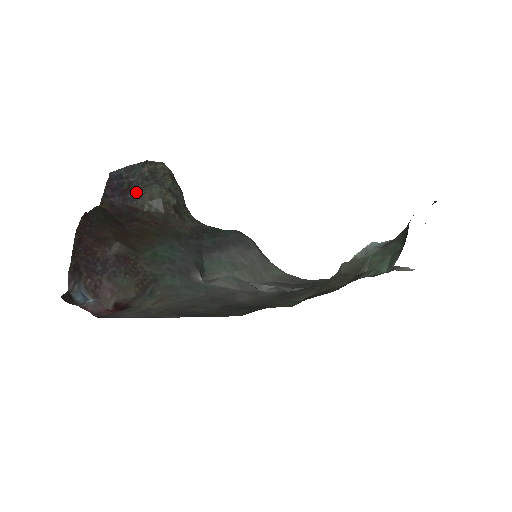
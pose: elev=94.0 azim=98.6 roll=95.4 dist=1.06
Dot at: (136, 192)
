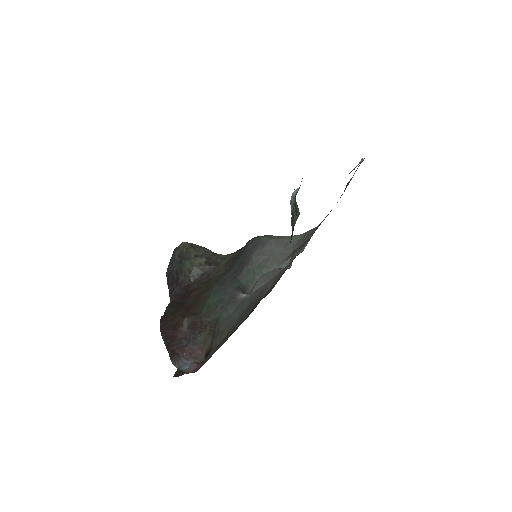
Dot at: (181, 275)
